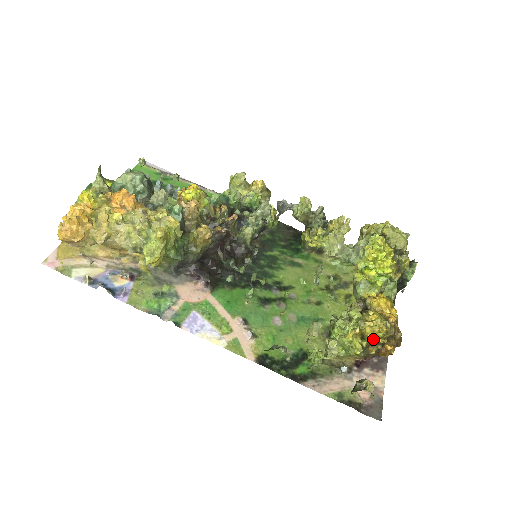
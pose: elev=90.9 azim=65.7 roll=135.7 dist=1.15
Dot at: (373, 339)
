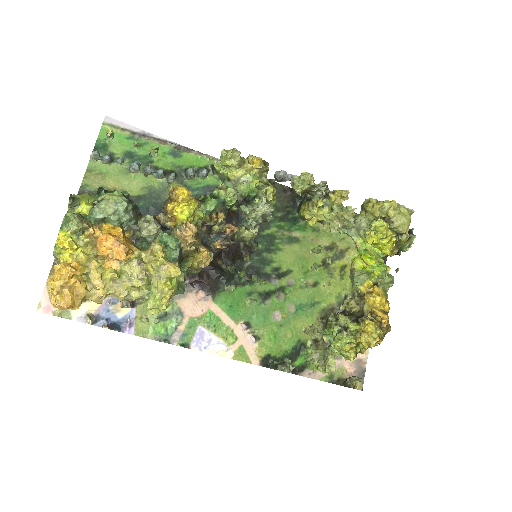
Dot at: (366, 345)
